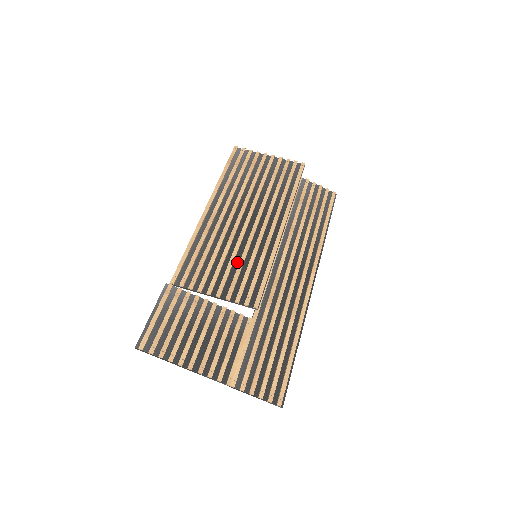
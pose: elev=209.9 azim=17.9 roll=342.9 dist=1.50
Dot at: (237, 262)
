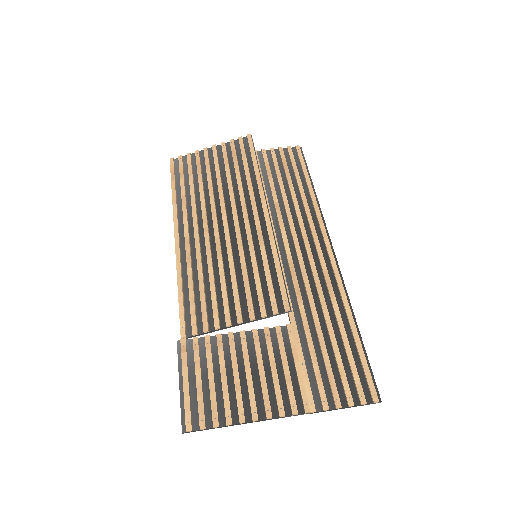
Dot at: (239, 274)
